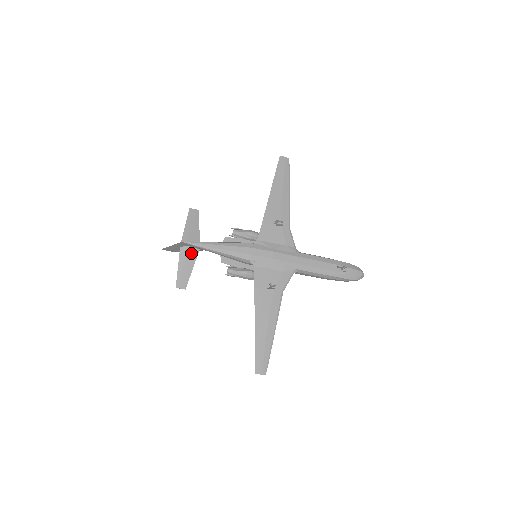
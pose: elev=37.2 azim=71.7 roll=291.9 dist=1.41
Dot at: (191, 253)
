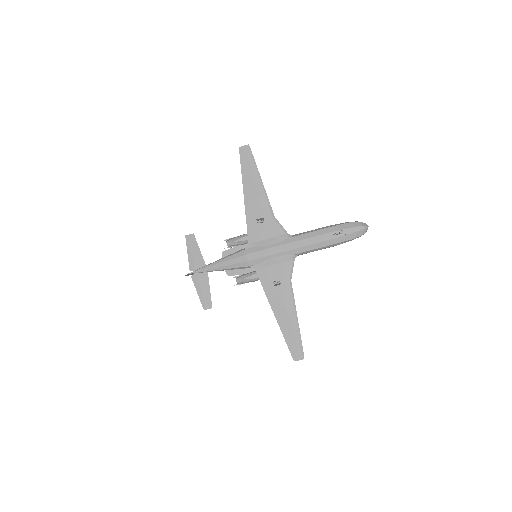
Dot at: (202, 277)
